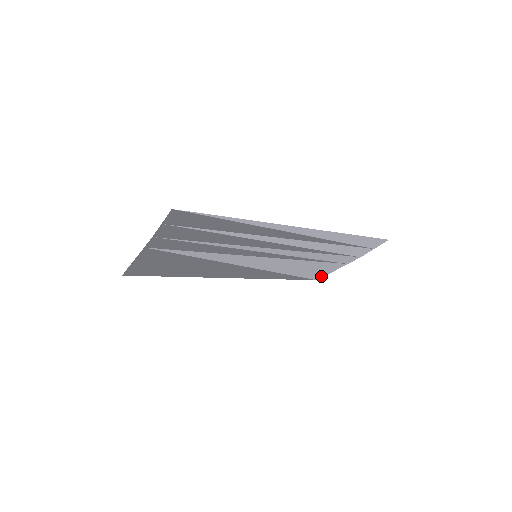
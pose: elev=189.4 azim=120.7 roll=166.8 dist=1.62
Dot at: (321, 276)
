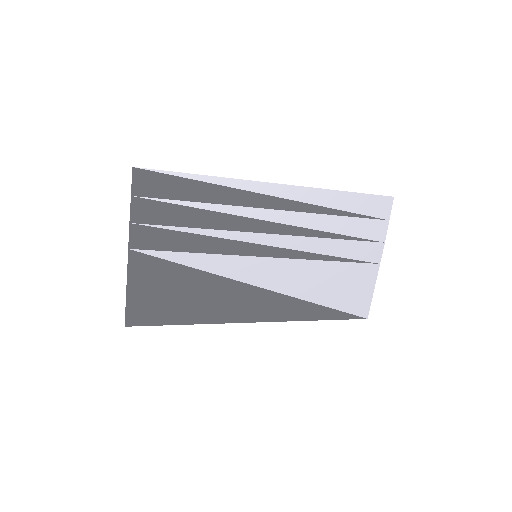
Dot at: (366, 306)
